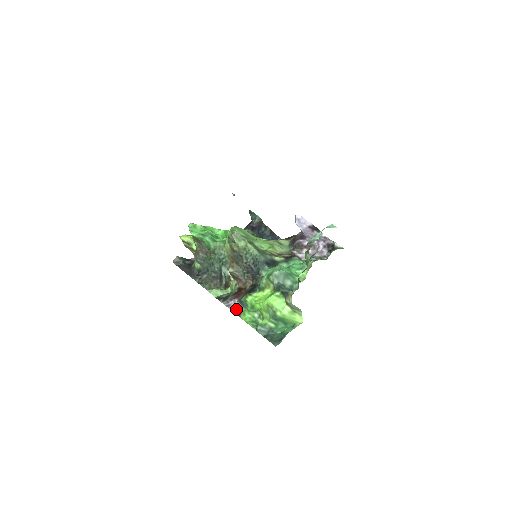
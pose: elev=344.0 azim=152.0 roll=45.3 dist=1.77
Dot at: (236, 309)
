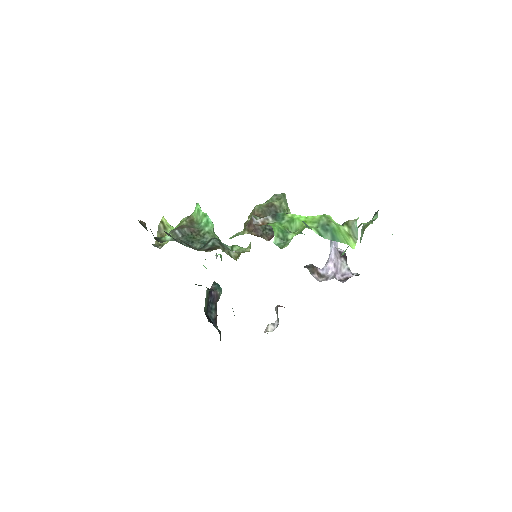
Dot at: (258, 223)
